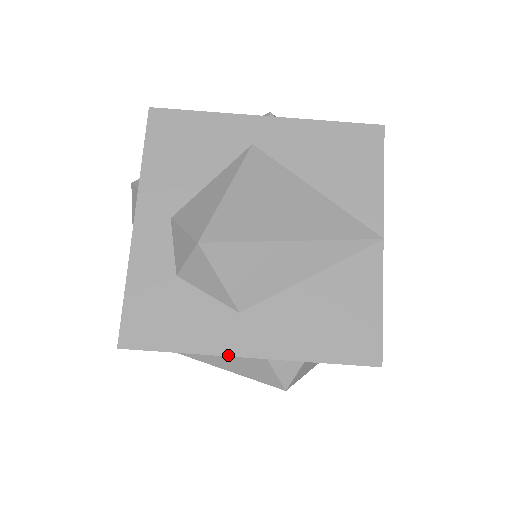
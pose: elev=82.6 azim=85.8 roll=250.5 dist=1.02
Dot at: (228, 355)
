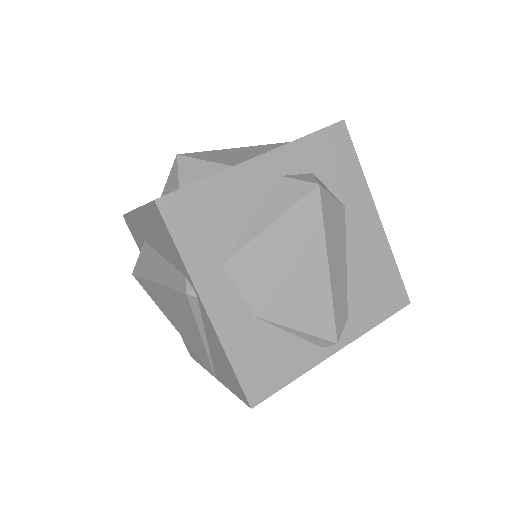
Dot at: (241, 163)
